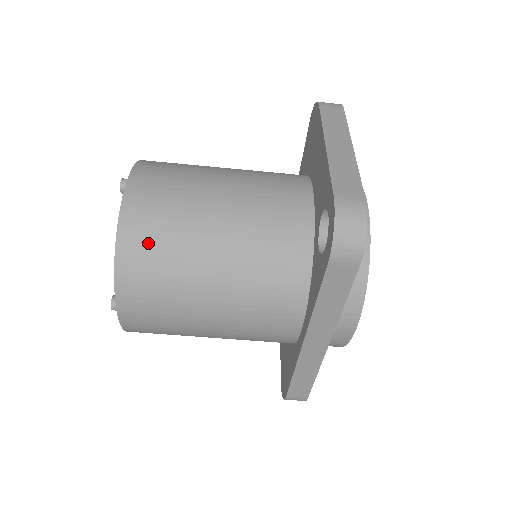
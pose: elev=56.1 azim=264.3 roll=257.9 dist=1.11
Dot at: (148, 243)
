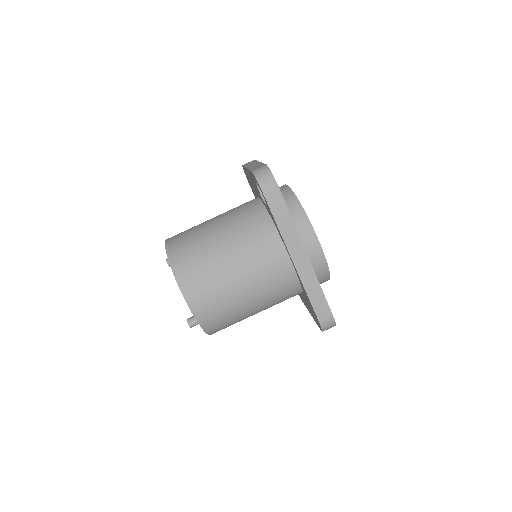
Dot at: (185, 255)
